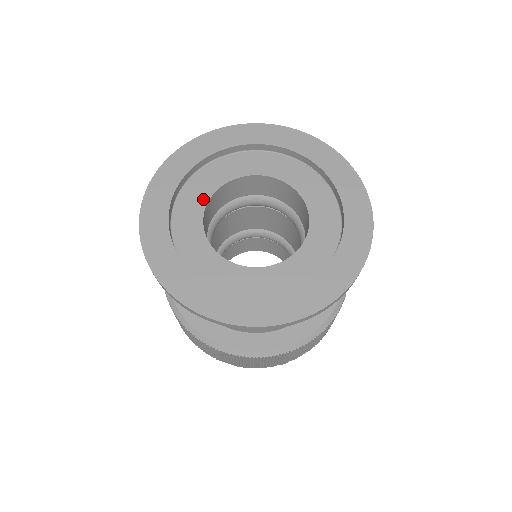
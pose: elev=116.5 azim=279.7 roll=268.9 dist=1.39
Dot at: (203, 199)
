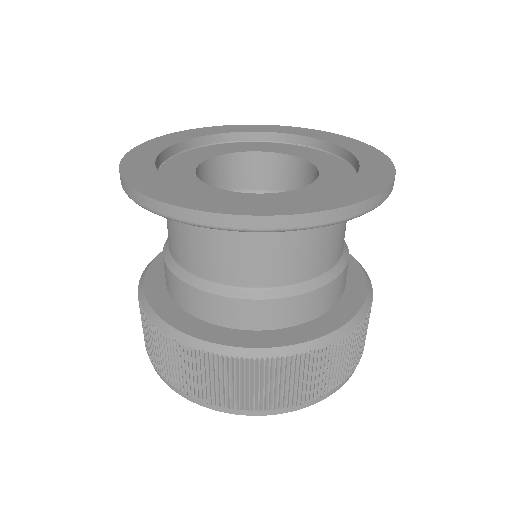
Dot at: (194, 163)
